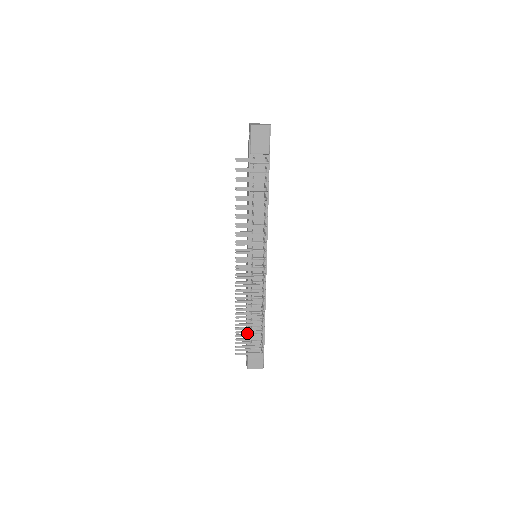
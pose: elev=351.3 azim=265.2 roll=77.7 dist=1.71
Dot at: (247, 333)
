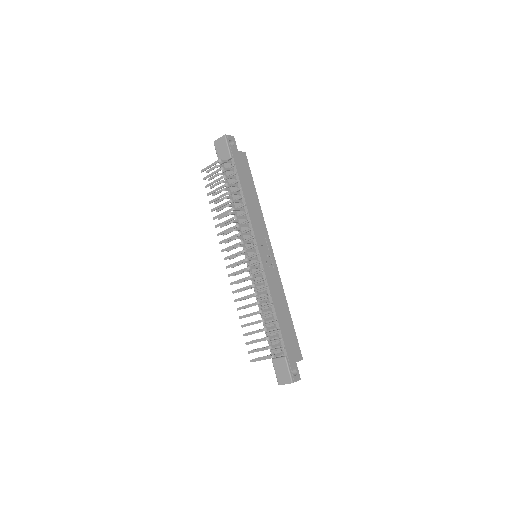
Dot at: (268, 341)
